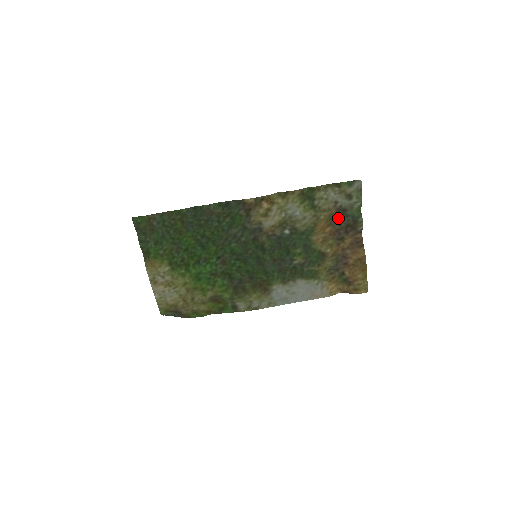
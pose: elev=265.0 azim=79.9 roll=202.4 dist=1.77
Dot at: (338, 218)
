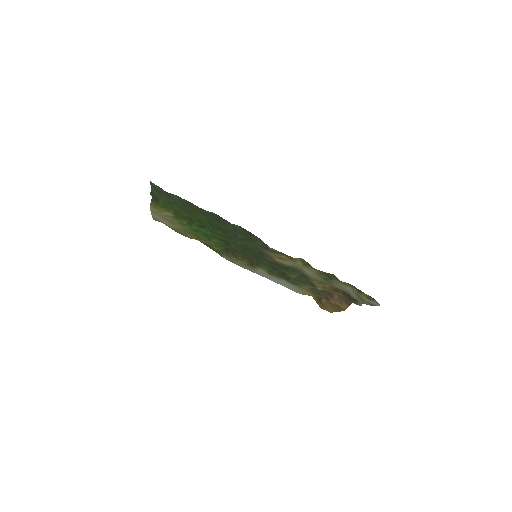
Dot at: occluded
